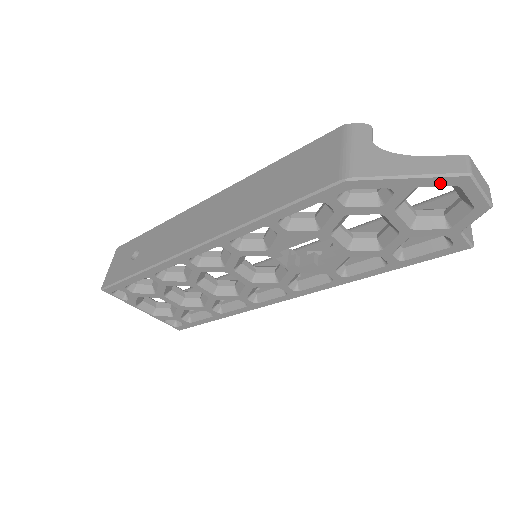
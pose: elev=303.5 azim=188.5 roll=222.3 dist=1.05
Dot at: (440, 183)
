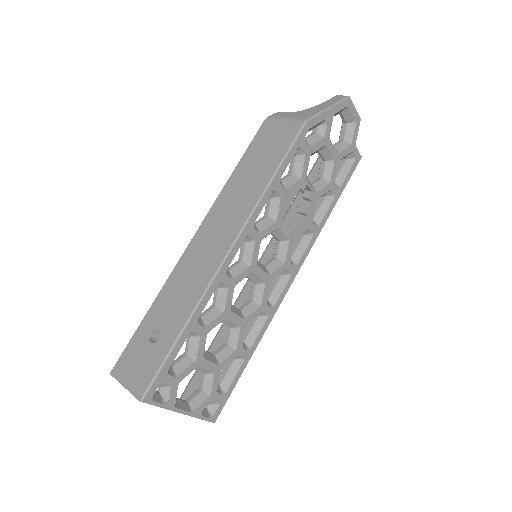
Dot at: (341, 107)
